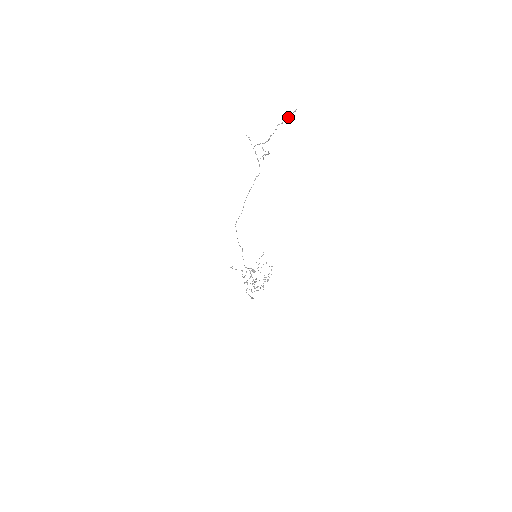
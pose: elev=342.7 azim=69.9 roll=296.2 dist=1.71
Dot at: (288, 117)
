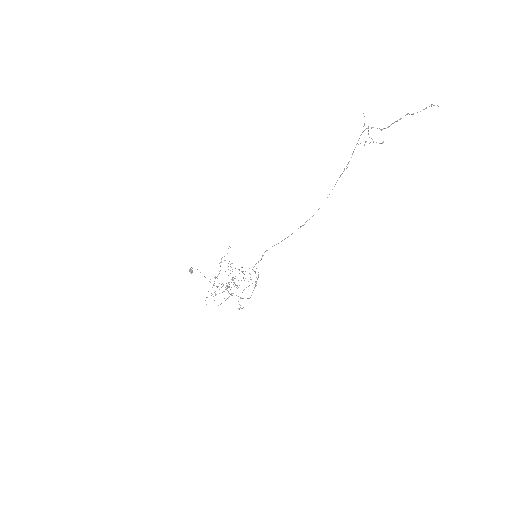
Dot at: (423, 109)
